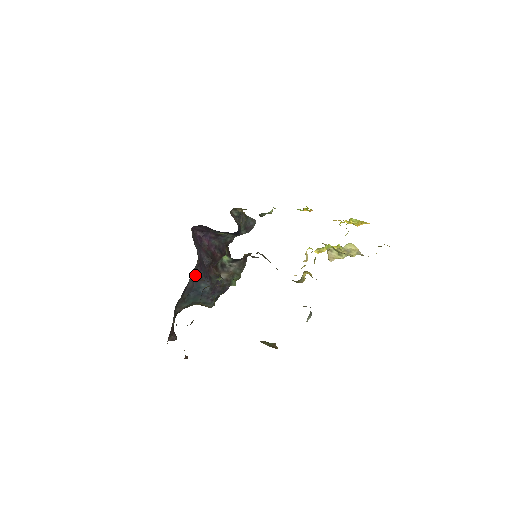
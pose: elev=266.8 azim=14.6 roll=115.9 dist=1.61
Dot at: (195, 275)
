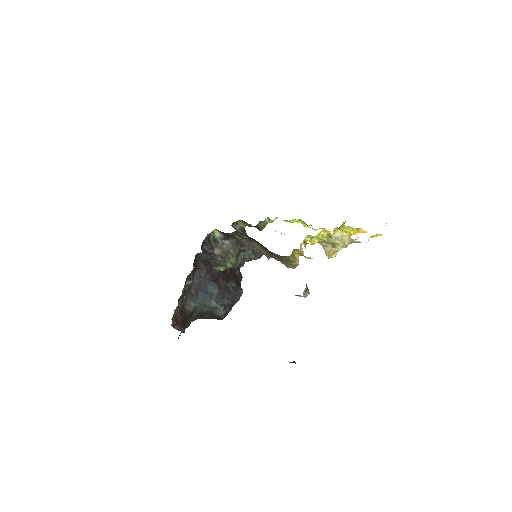
Dot at: (202, 275)
